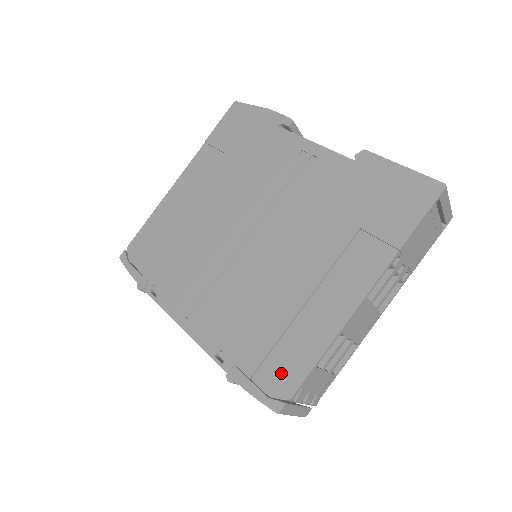
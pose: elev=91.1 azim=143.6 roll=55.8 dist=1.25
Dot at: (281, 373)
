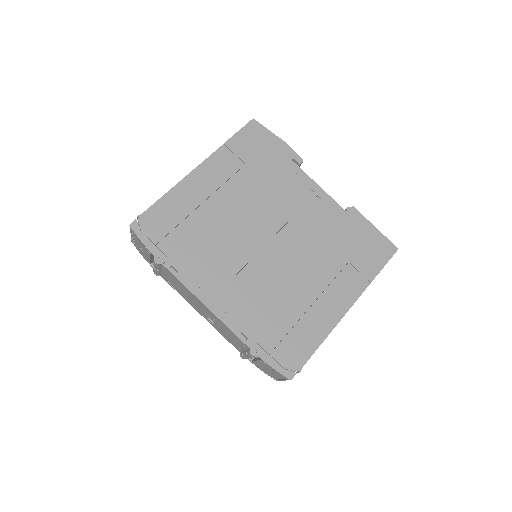
Dot at: (293, 352)
